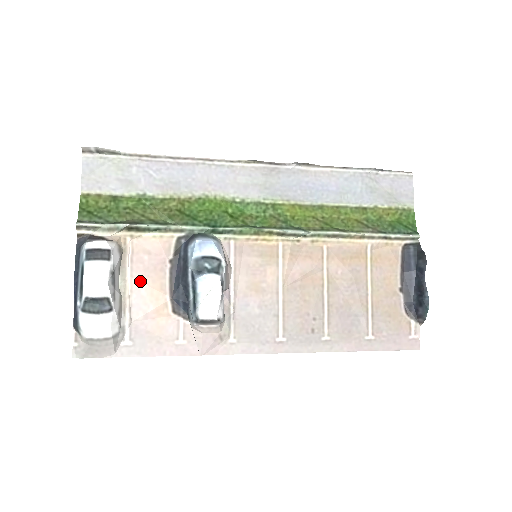
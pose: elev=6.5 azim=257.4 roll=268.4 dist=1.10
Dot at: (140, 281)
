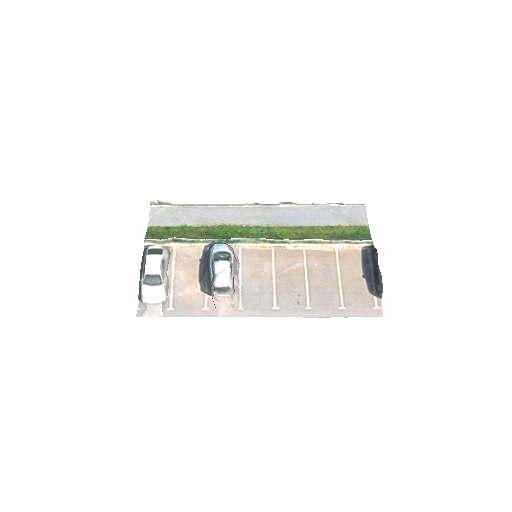
Dot at: (181, 272)
